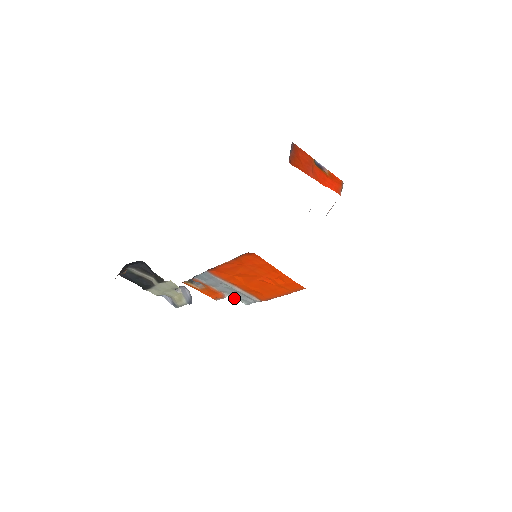
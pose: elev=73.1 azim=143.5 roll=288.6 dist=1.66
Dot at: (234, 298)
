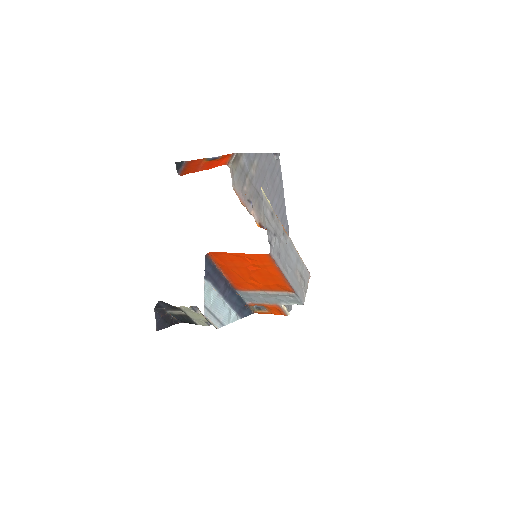
Dot at: (288, 304)
